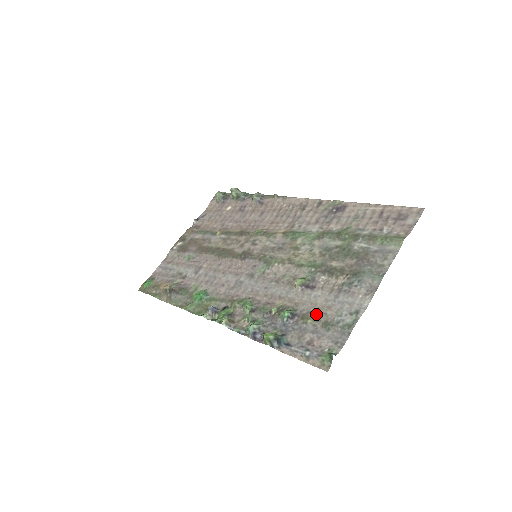
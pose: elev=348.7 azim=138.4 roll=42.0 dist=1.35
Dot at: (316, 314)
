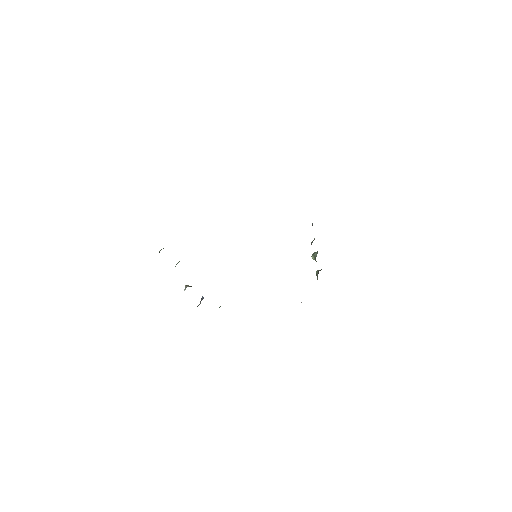
Dot at: occluded
